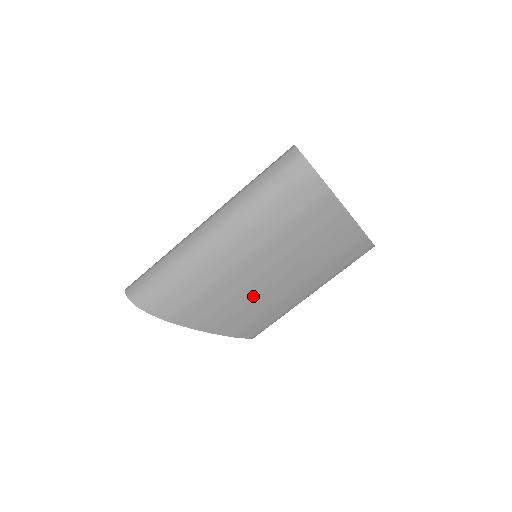
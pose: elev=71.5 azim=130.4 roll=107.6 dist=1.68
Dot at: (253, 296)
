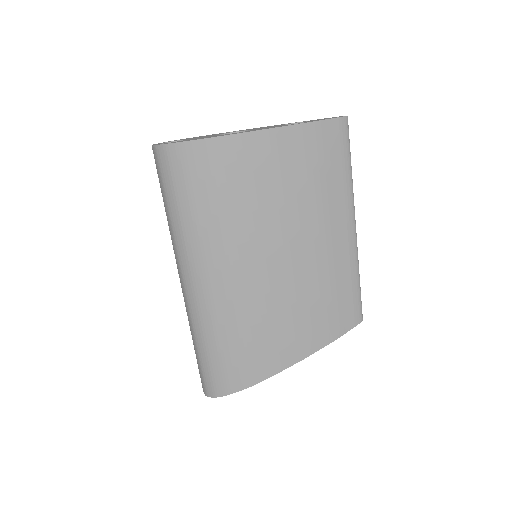
Dot at: (290, 292)
